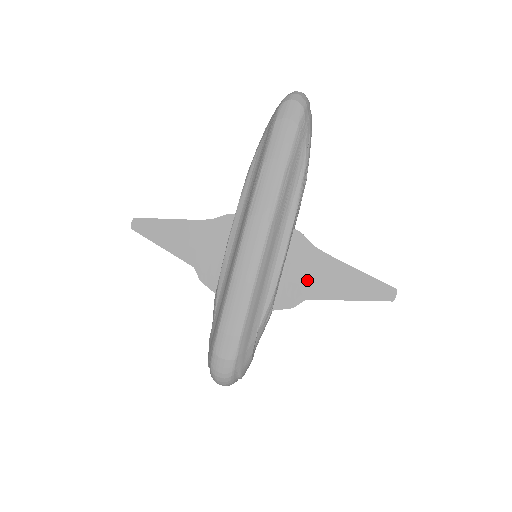
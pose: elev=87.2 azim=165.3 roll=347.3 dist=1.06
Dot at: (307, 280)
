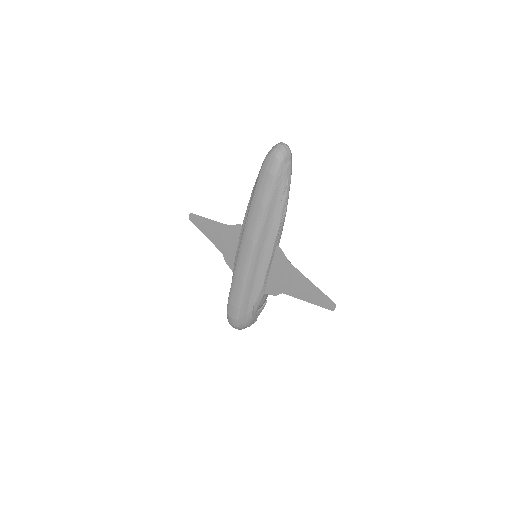
Dot at: (283, 281)
